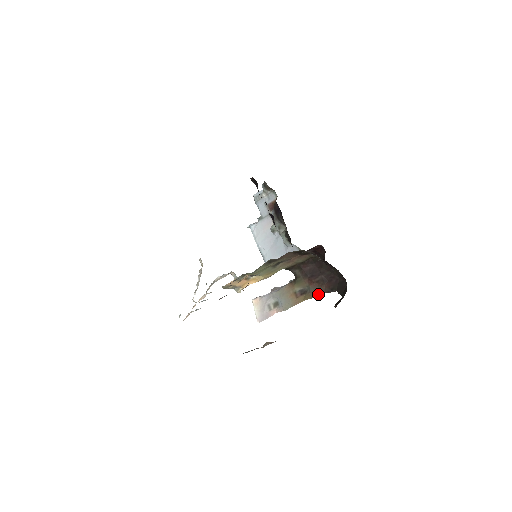
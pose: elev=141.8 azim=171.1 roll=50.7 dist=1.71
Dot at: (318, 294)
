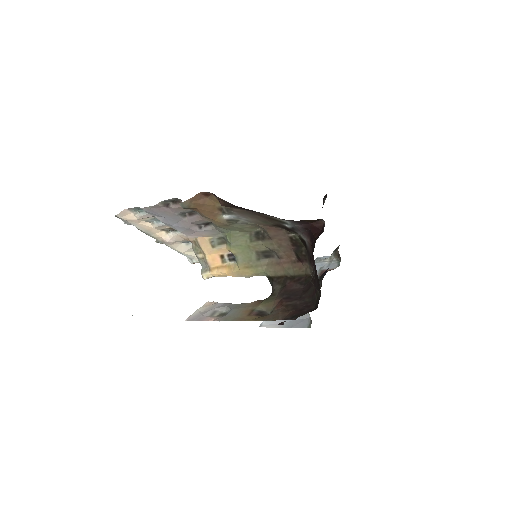
Dot at: (273, 318)
